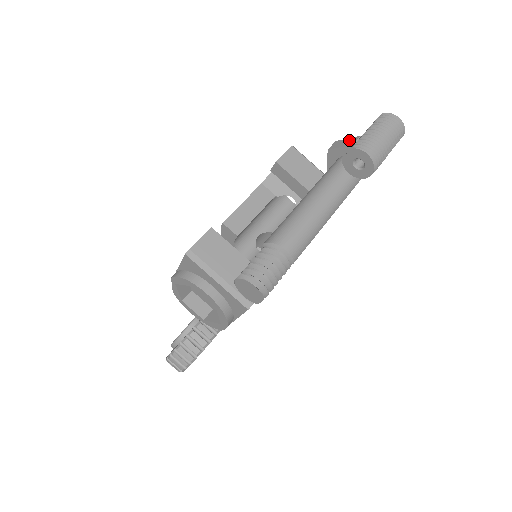
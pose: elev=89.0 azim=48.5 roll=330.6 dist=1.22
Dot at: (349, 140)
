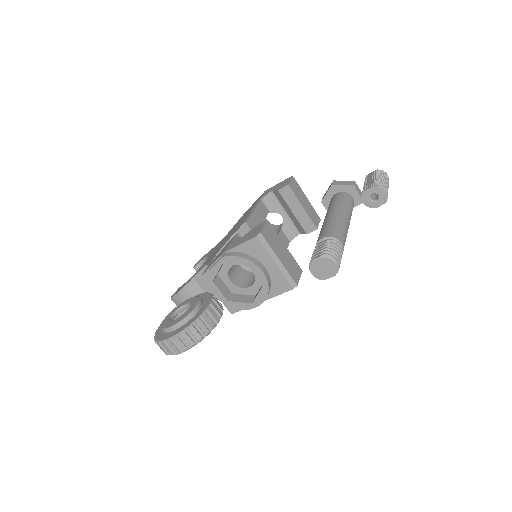
Dot at: (347, 182)
